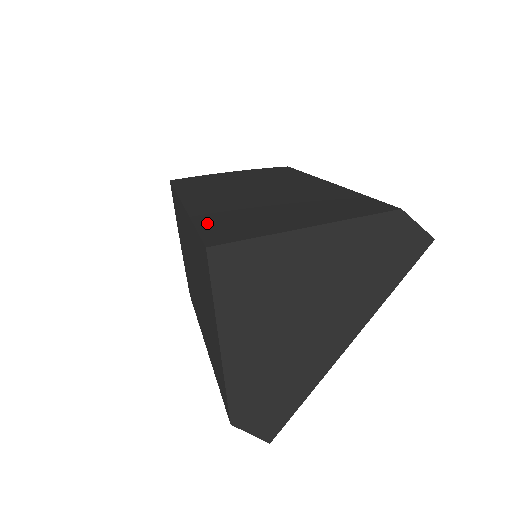
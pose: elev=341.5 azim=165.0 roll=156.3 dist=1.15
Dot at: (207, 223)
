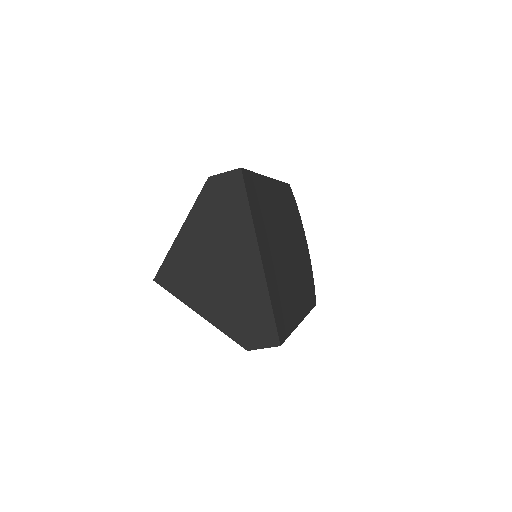
Dot at: occluded
